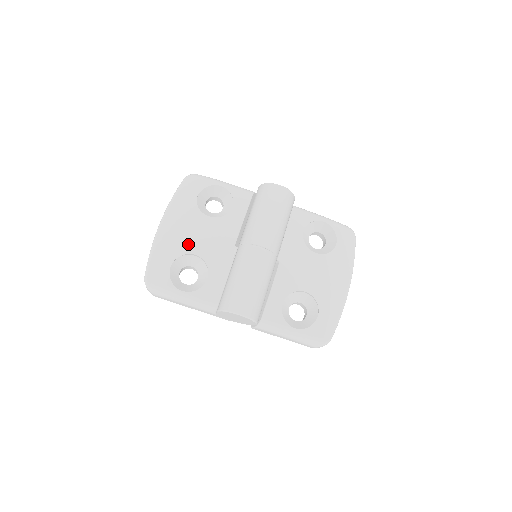
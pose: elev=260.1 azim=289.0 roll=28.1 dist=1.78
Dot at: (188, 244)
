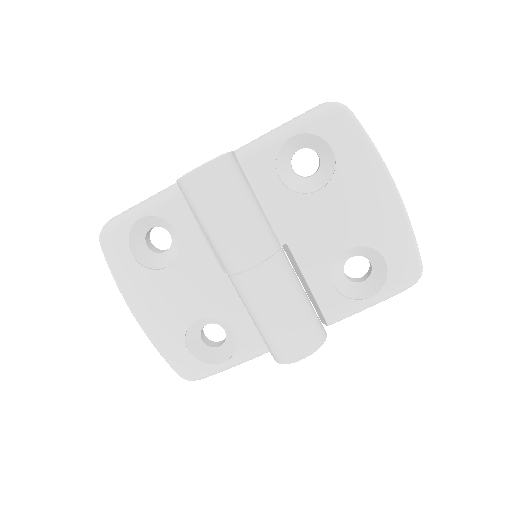
Dot at: (179, 316)
